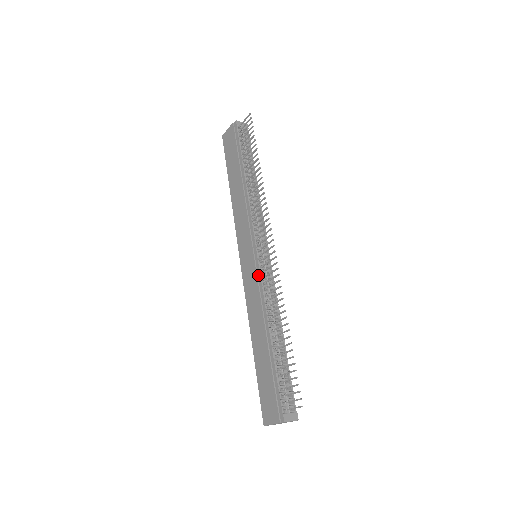
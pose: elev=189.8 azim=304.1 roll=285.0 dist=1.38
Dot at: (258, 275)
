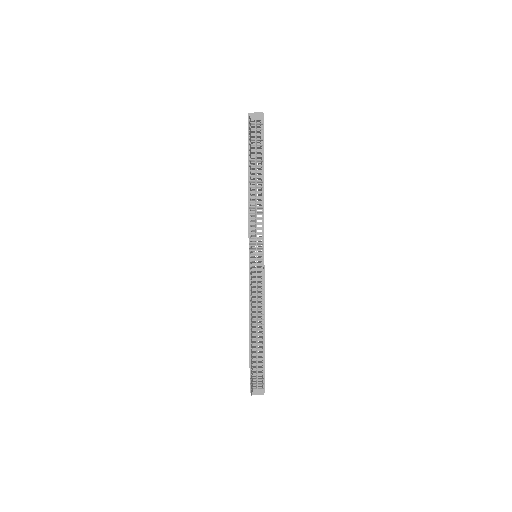
Dot at: (249, 278)
